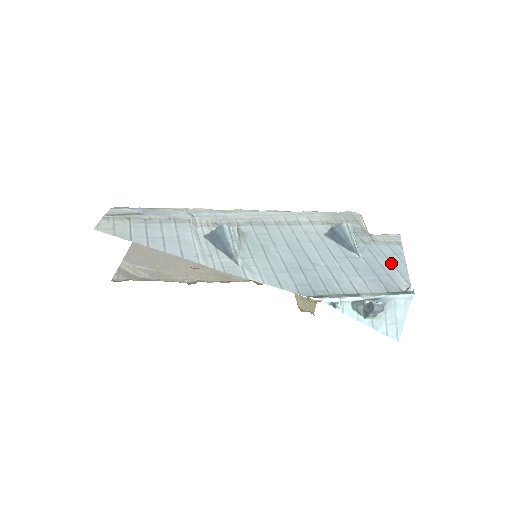
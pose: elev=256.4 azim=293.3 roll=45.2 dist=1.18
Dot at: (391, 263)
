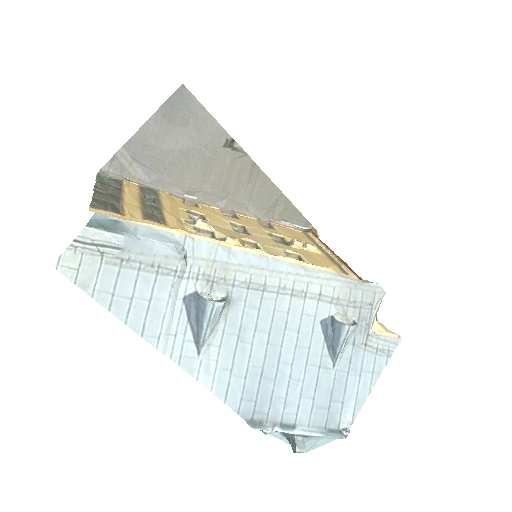
Dot at: (358, 385)
